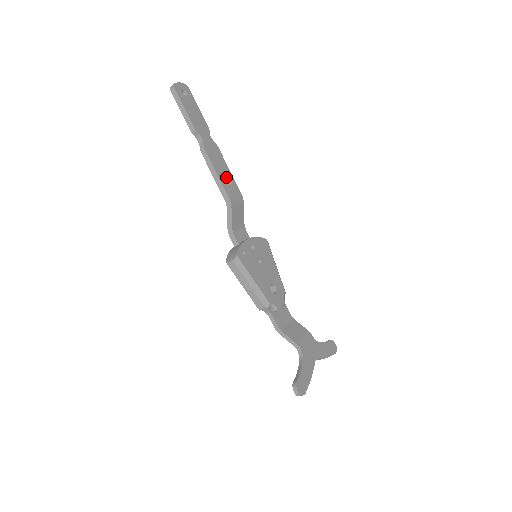
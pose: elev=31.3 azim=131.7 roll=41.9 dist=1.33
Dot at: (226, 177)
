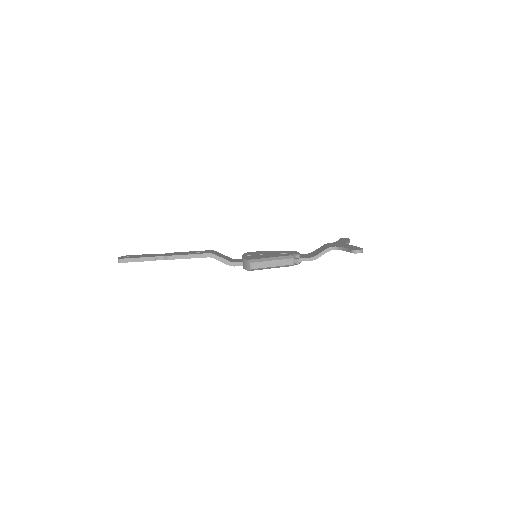
Dot at: occluded
